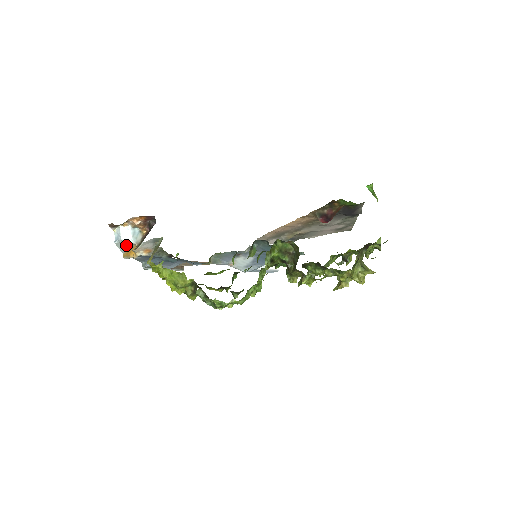
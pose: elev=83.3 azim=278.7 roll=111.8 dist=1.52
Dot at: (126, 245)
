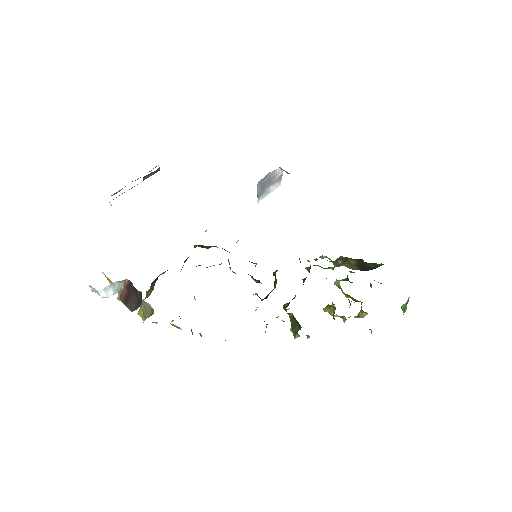
Dot at: occluded
